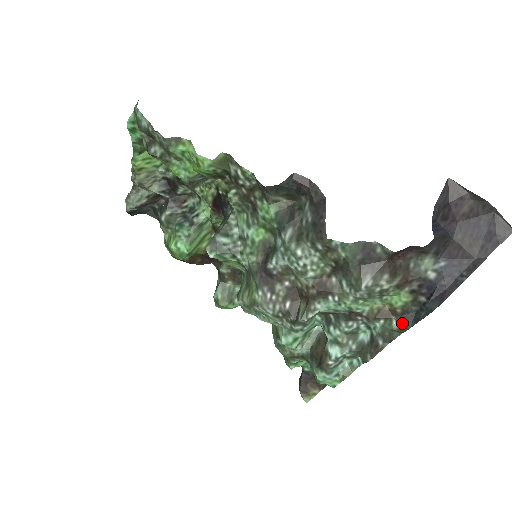
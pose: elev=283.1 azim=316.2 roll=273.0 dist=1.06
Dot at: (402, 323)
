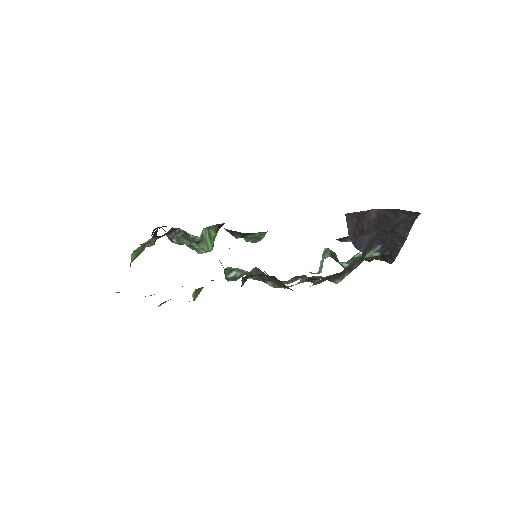
Dot at: occluded
